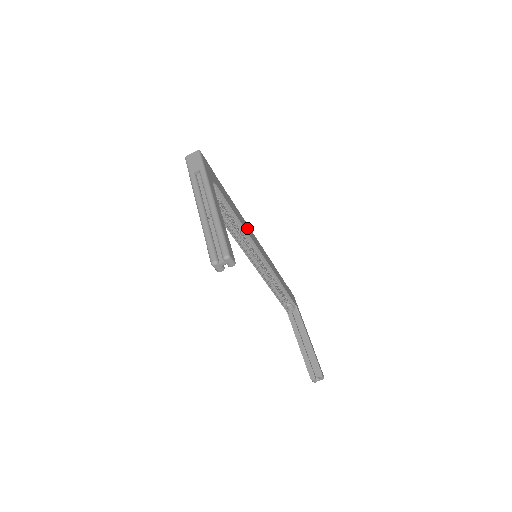
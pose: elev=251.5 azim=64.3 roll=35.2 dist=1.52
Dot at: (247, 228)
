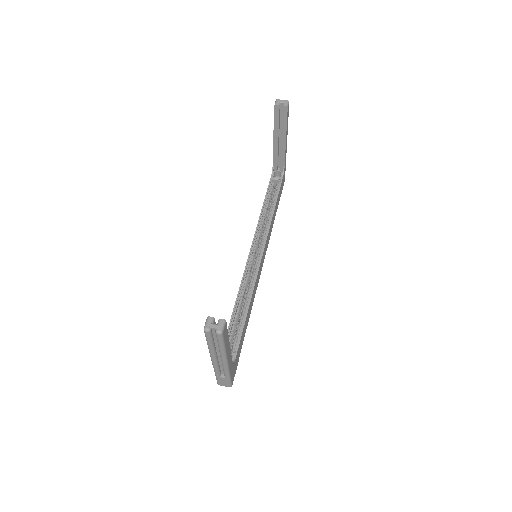
Dot at: occluded
